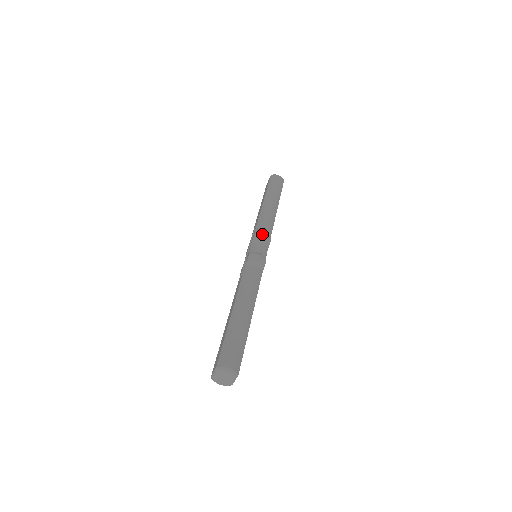
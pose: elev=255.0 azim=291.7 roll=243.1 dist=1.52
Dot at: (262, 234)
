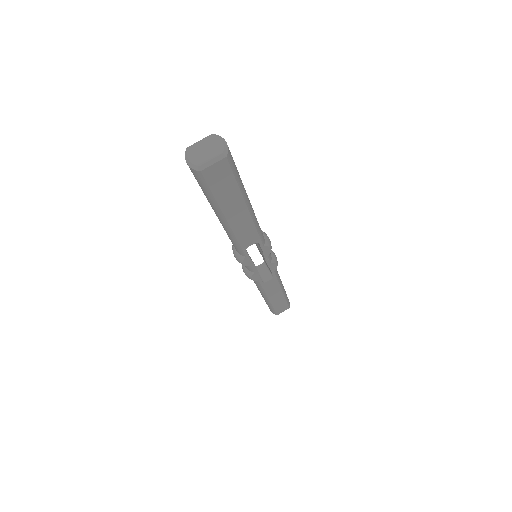
Dot at: (274, 253)
